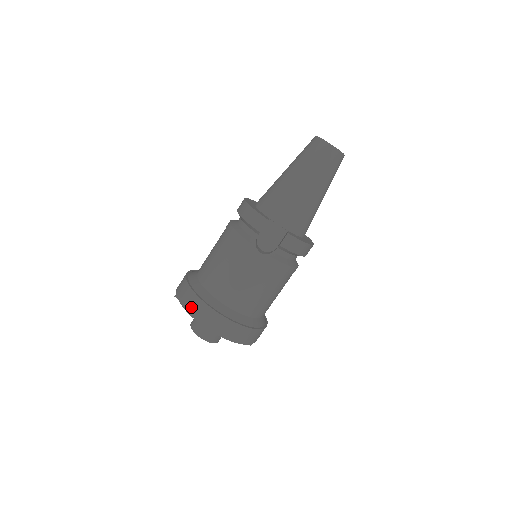
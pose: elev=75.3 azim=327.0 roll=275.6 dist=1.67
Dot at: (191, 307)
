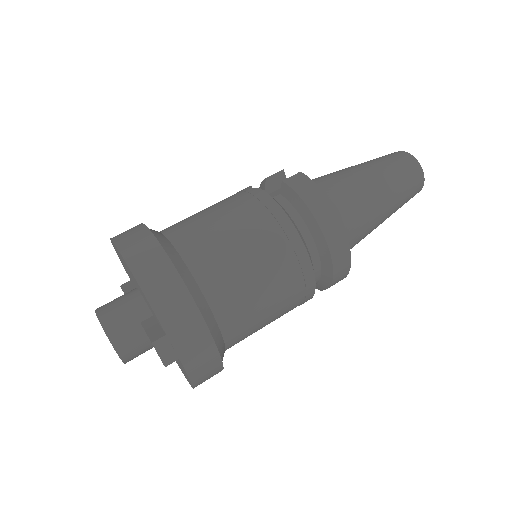
Dot at: occluded
